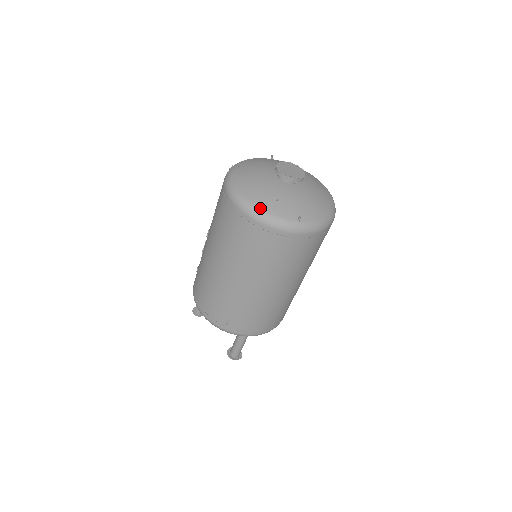
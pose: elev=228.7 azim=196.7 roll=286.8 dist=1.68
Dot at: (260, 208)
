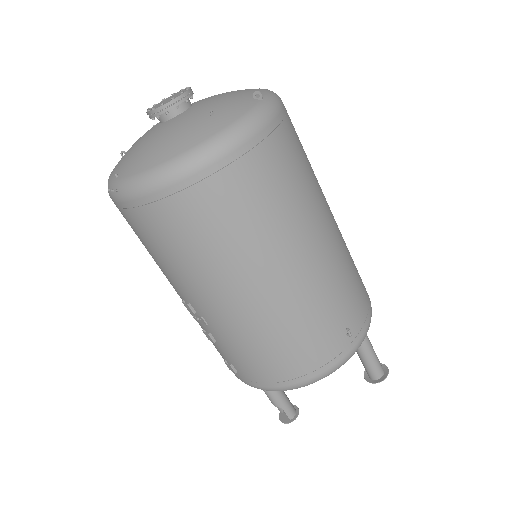
Dot at: (216, 133)
